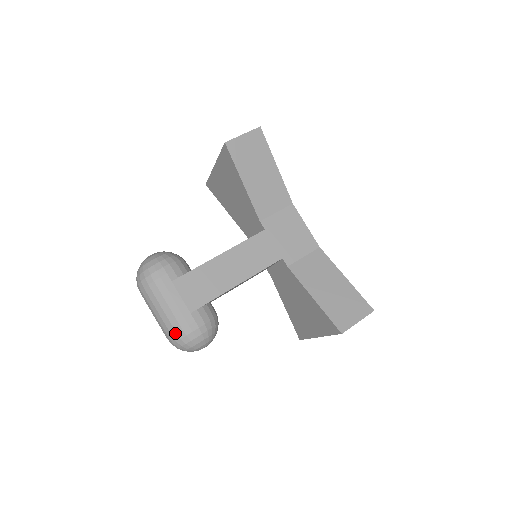
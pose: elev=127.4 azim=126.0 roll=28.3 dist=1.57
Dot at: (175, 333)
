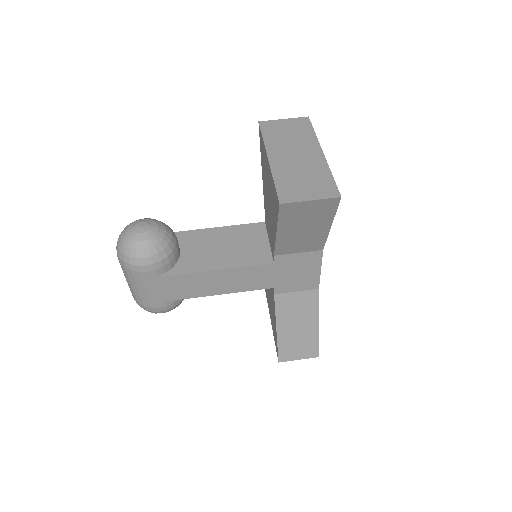
Dot at: (138, 303)
